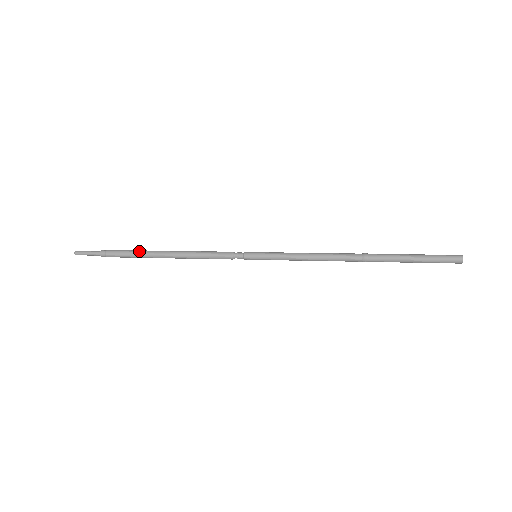
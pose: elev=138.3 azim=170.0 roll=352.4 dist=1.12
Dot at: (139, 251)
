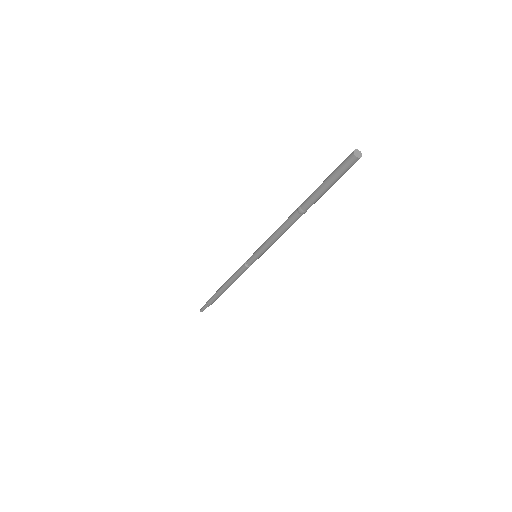
Dot at: occluded
